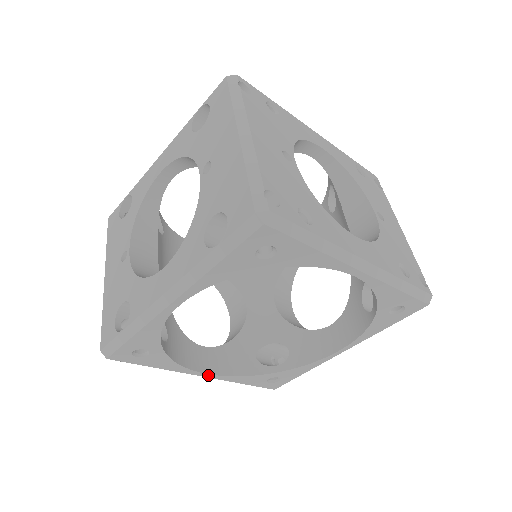
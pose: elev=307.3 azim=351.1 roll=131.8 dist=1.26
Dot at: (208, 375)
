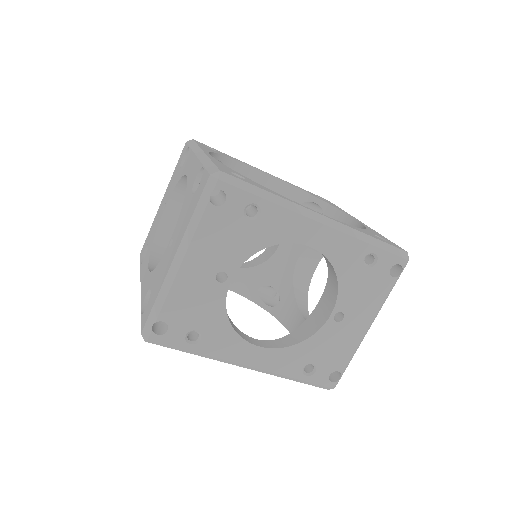
Dot at: occluded
